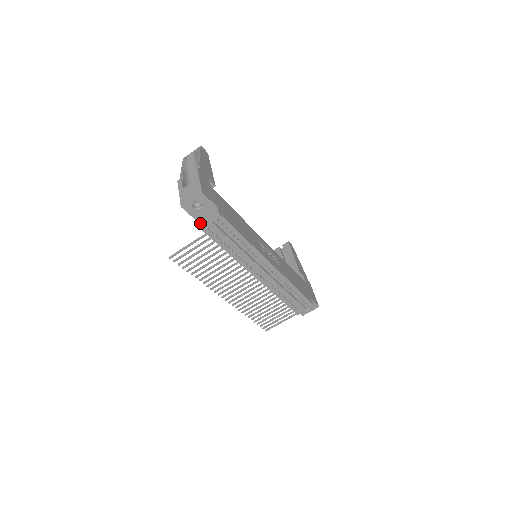
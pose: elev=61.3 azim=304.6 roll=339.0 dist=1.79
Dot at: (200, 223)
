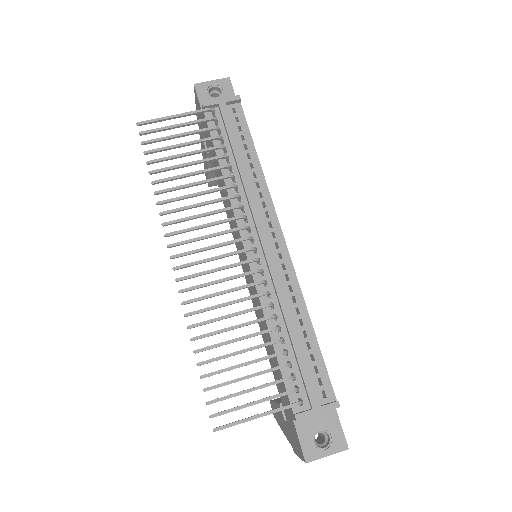
Dot at: occluded
